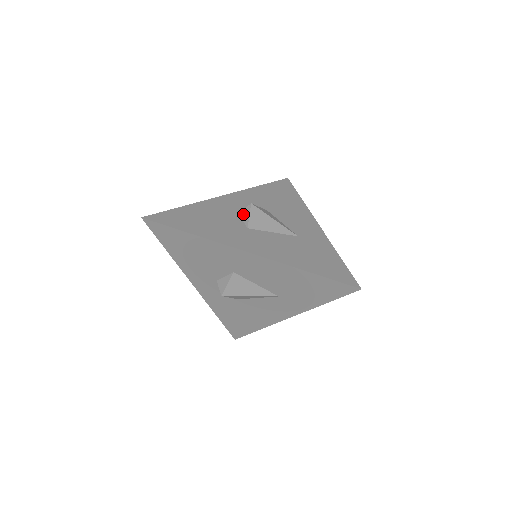
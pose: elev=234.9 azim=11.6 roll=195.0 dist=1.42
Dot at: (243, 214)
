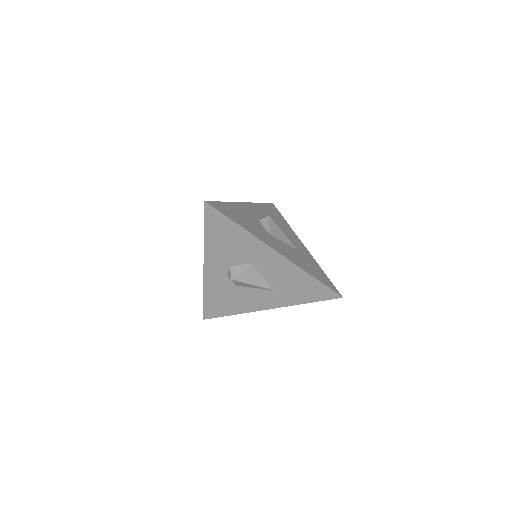
Dot at: (263, 222)
